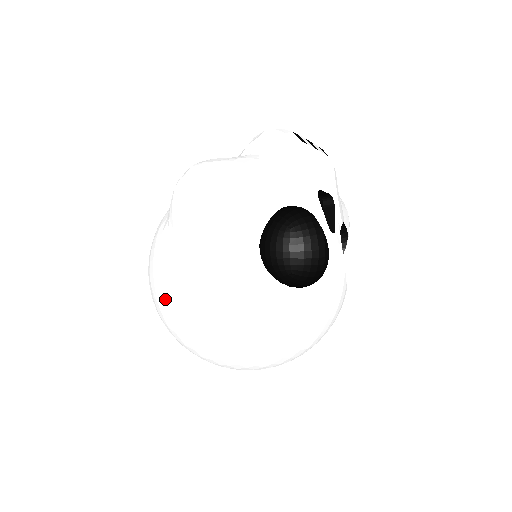
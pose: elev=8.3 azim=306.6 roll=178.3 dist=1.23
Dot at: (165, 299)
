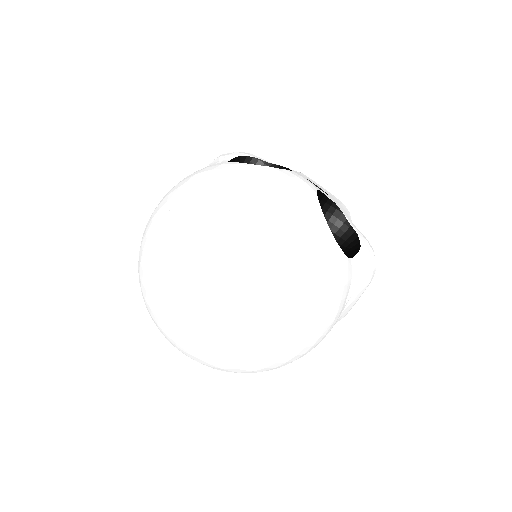
Dot at: occluded
